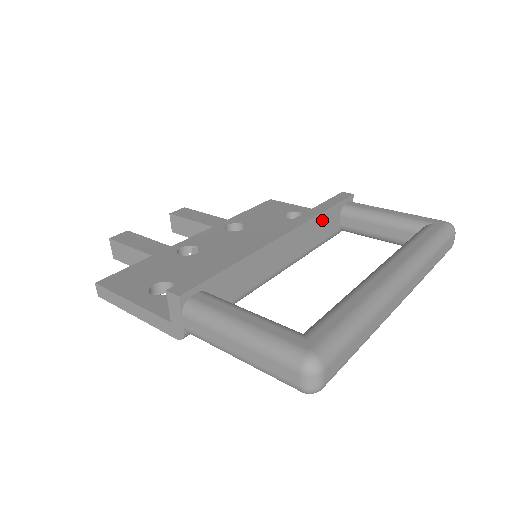
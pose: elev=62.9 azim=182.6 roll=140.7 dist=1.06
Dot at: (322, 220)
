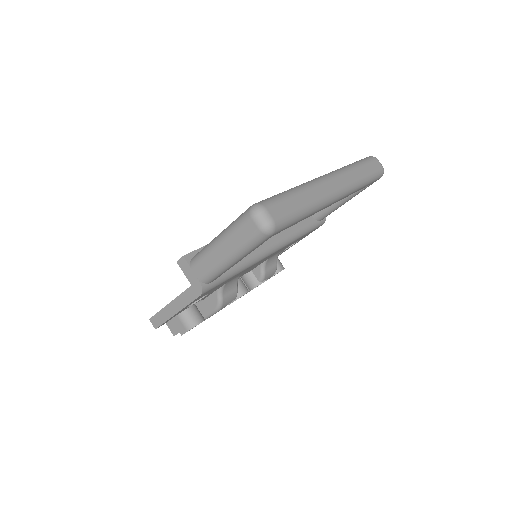
Dot at: occluded
